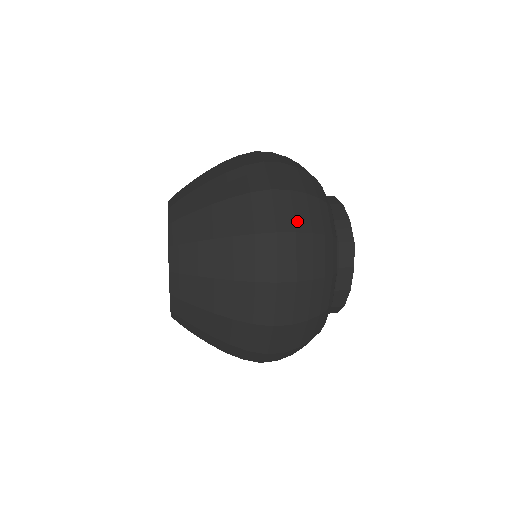
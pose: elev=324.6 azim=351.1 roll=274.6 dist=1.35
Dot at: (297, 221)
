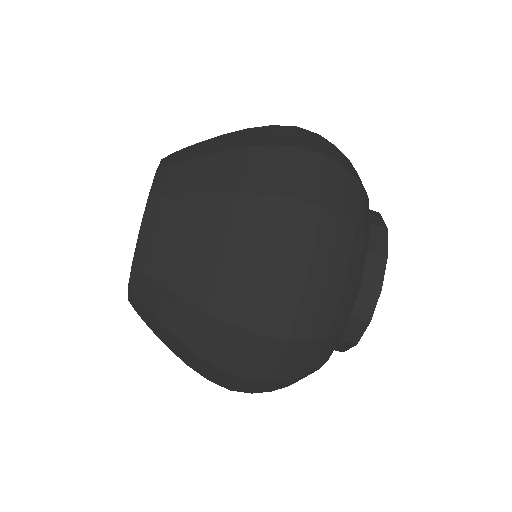
Dot at: (326, 151)
